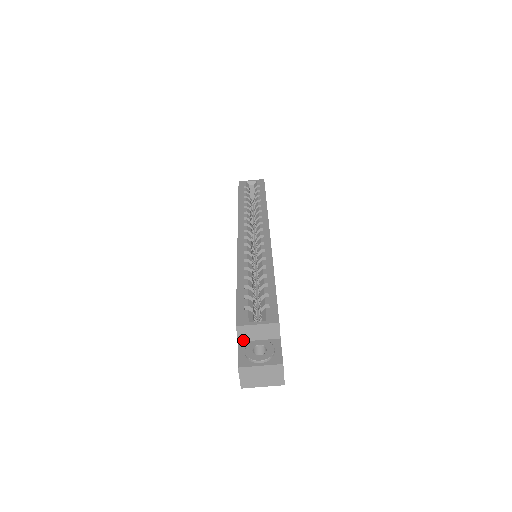
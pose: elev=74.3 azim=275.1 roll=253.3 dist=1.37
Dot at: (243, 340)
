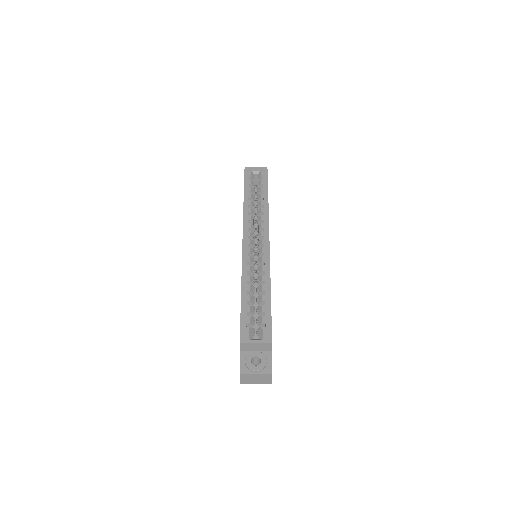
Dot at: (244, 350)
